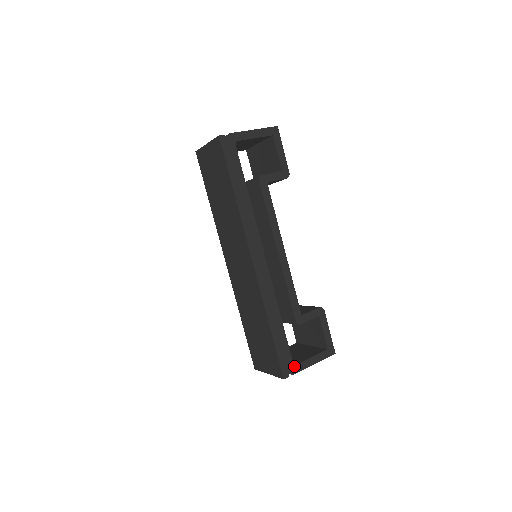
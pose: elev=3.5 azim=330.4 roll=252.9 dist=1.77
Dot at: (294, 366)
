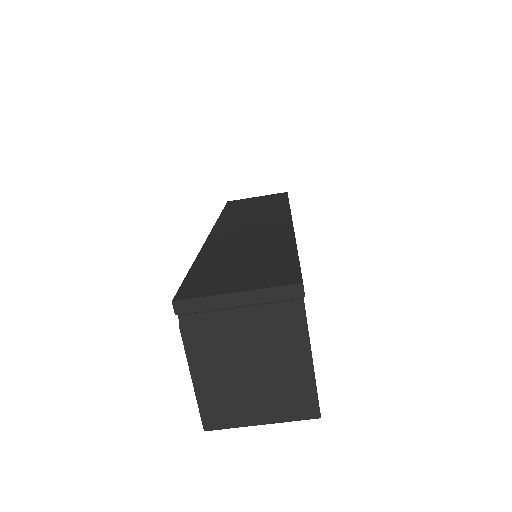
Dot at: occluded
